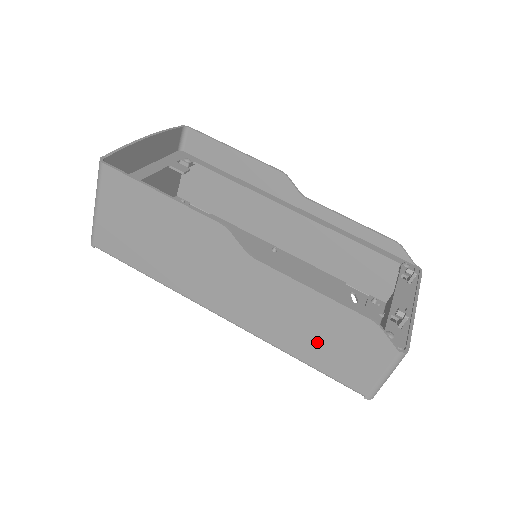
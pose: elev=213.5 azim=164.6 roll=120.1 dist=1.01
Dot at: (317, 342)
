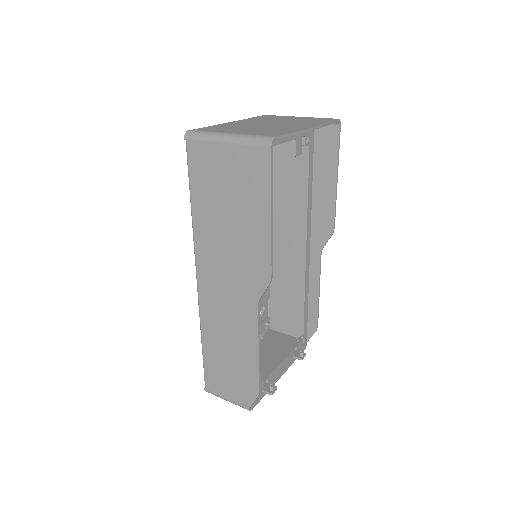
Dot at: (223, 356)
